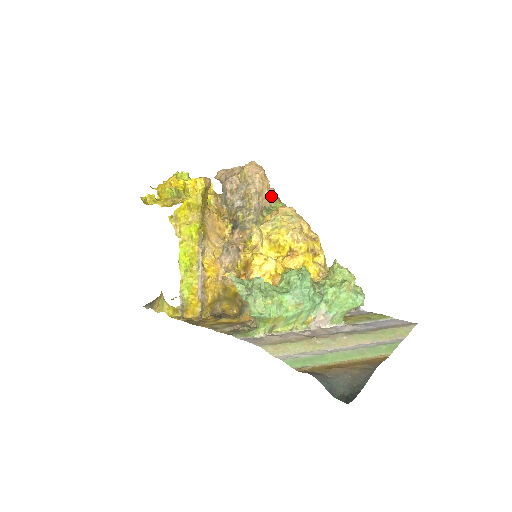
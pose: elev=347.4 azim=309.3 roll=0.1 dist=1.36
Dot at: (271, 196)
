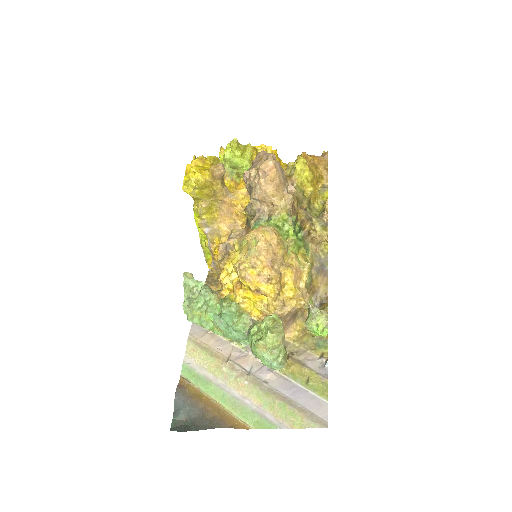
Dot at: (278, 205)
